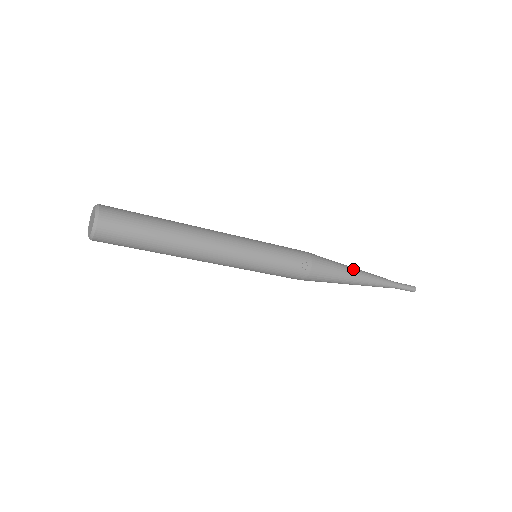
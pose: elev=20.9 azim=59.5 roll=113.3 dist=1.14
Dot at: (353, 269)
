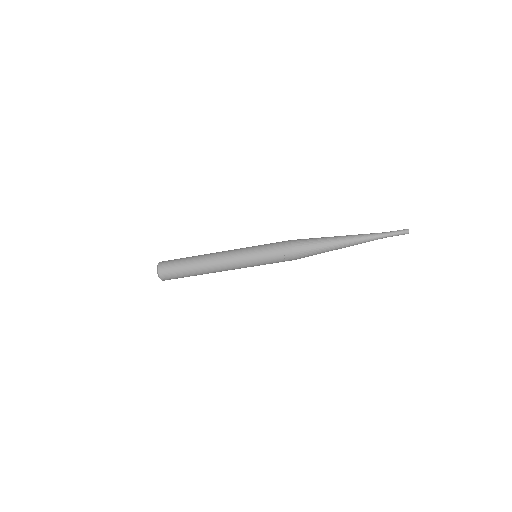
Dot at: (334, 241)
